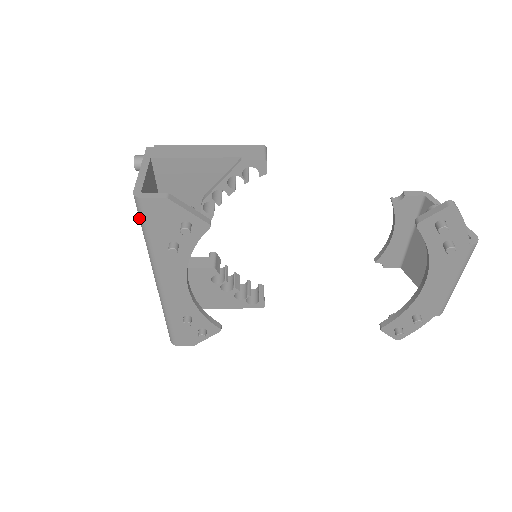
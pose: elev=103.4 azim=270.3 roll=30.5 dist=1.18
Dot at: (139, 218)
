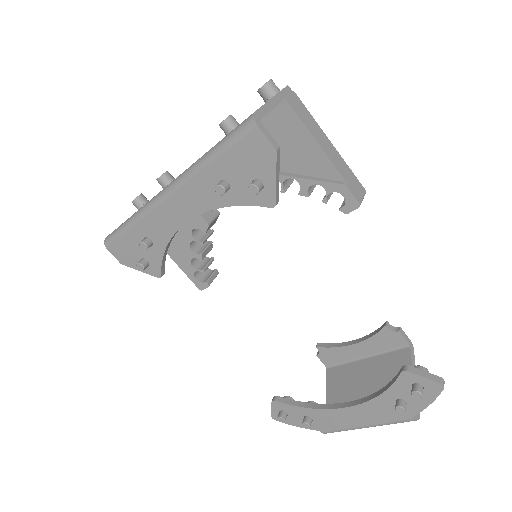
Dot at: (229, 134)
